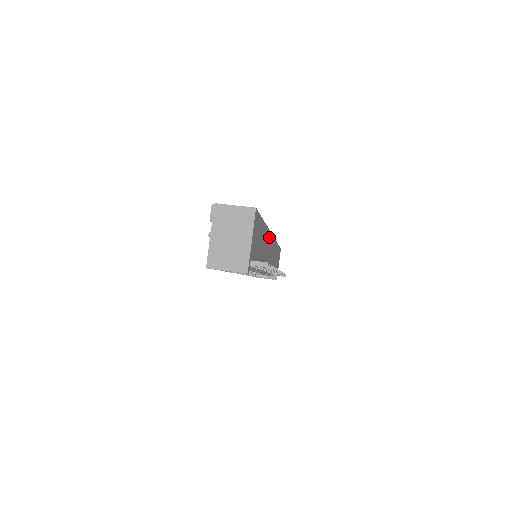
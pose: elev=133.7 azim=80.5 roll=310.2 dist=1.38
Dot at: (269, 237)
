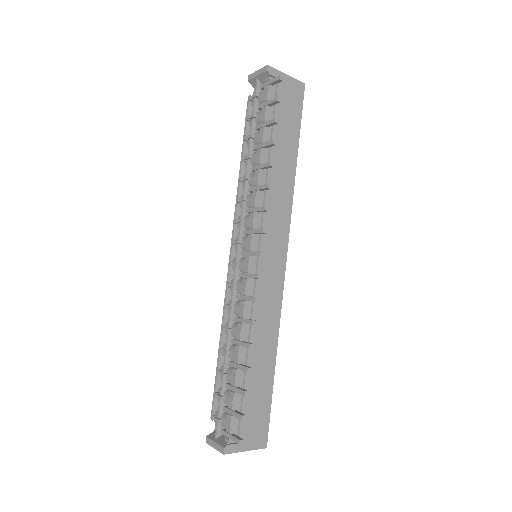
Dot at: (286, 219)
